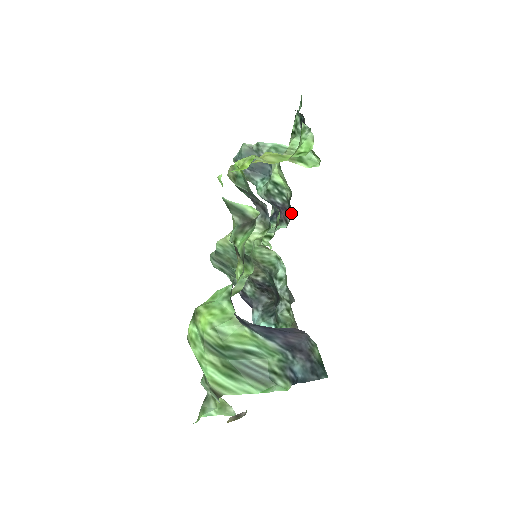
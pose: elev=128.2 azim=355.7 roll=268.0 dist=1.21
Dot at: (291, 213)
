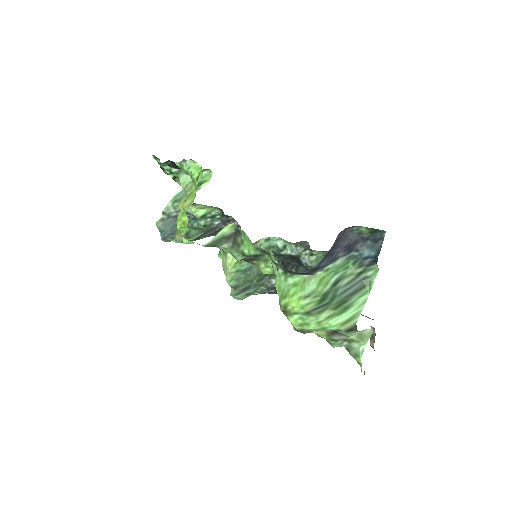
Dot at: (232, 219)
